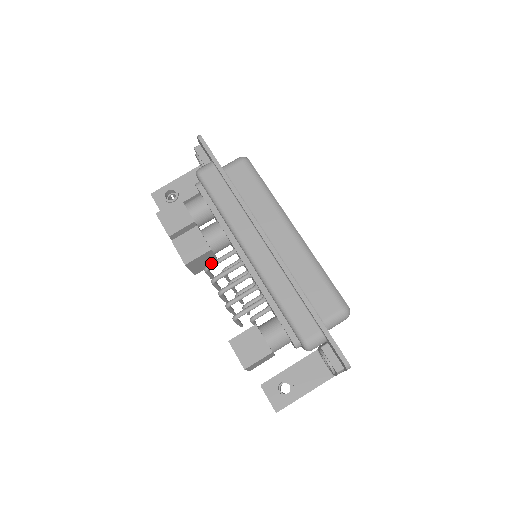
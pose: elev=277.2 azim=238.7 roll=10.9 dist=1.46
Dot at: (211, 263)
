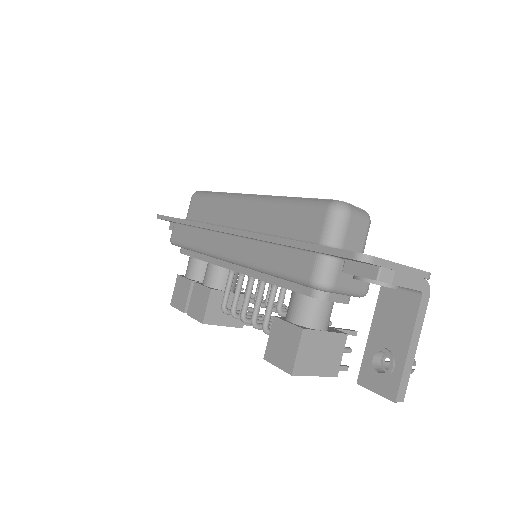
Dot at: (222, 301)
